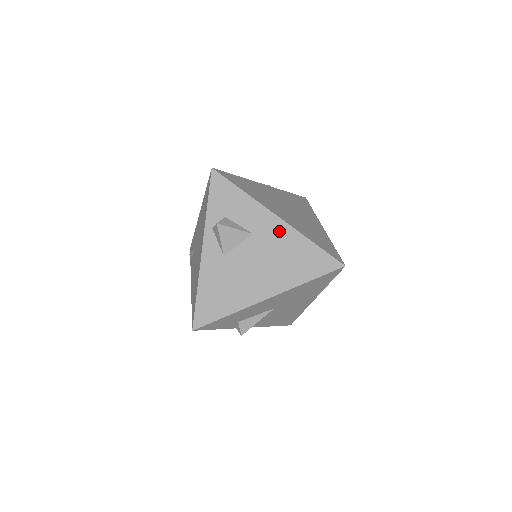
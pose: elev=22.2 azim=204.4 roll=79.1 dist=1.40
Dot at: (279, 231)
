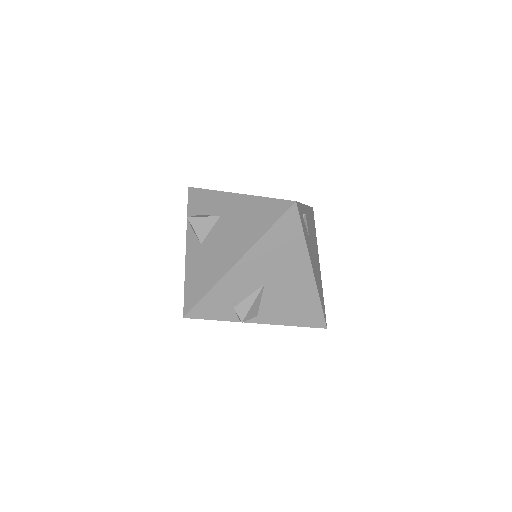
Dot at: (239, 203)
